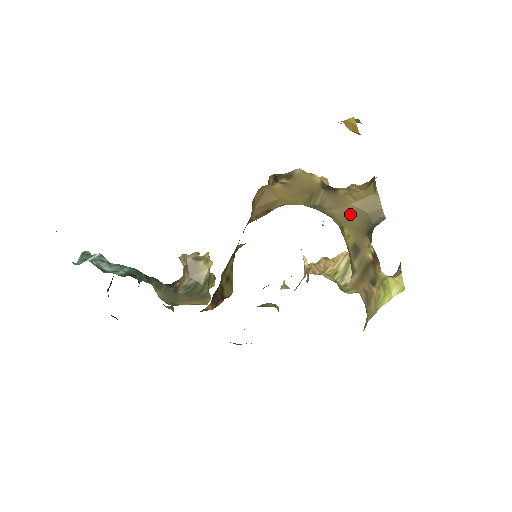
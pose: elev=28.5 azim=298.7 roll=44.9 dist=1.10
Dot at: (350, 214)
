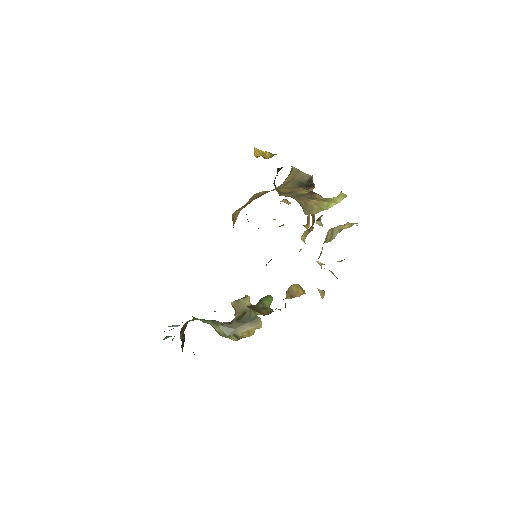
Dot at: (283, 186)
